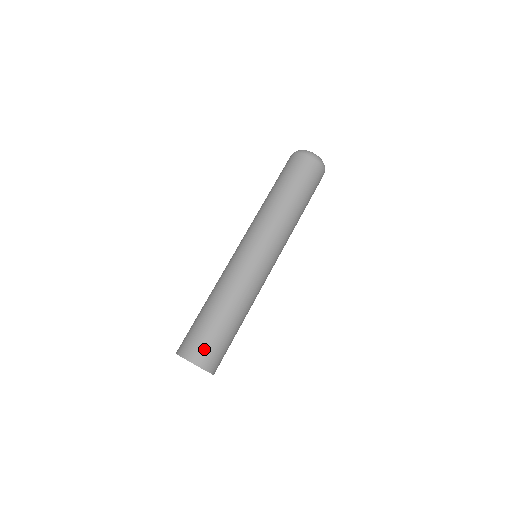
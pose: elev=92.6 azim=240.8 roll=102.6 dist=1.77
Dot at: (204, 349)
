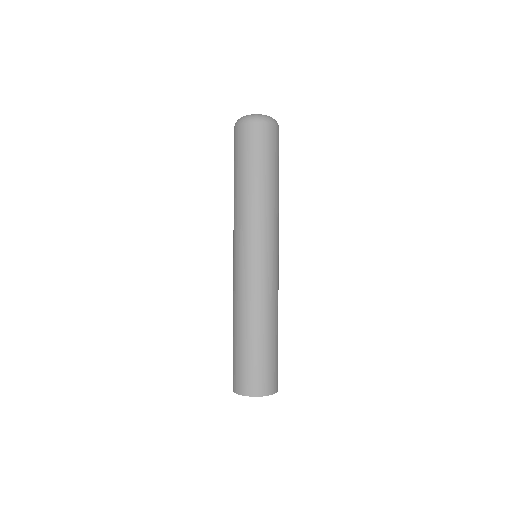
Dot at: (257, 378)
